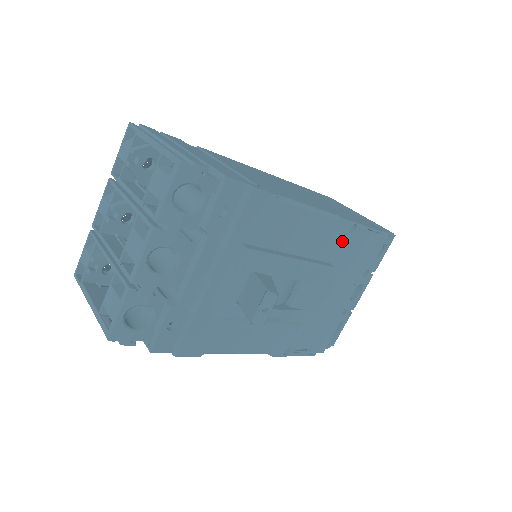
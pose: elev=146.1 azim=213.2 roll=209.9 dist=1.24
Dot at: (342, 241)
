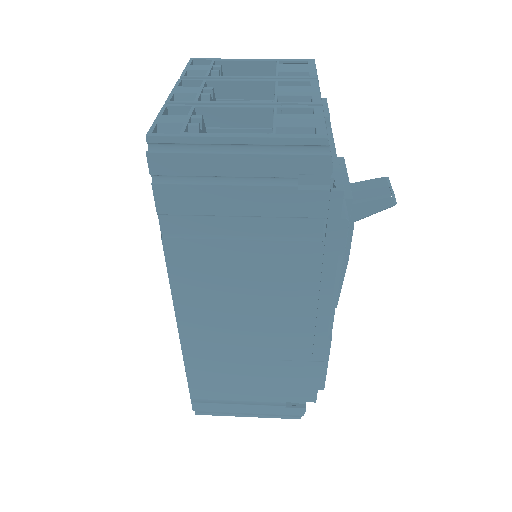
Dot at: occluded
